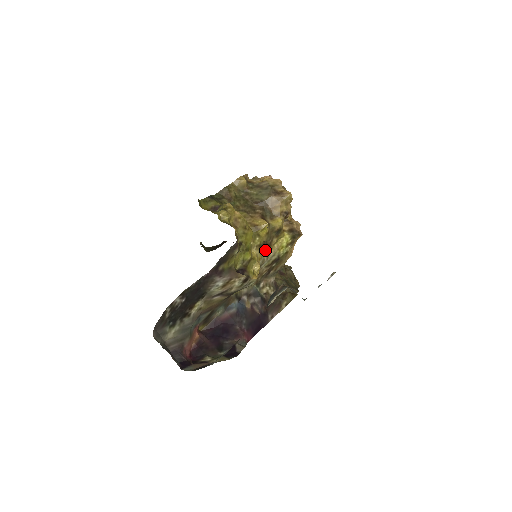
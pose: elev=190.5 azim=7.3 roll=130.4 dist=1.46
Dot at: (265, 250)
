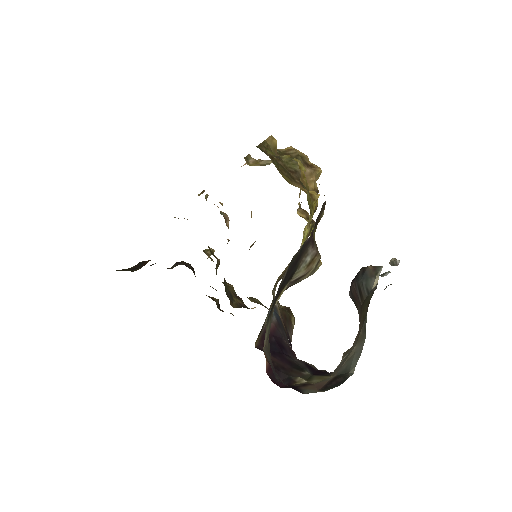
Dot at: occluded
